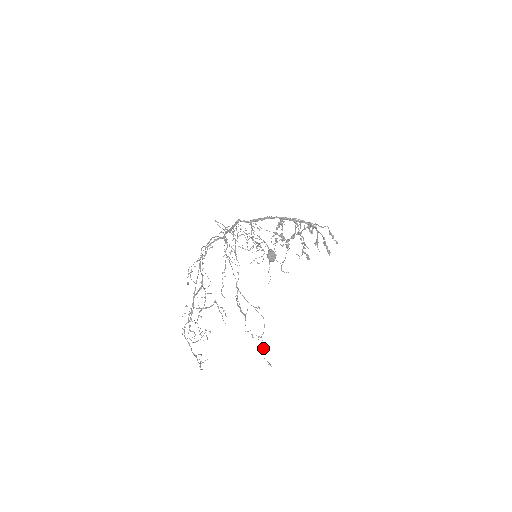
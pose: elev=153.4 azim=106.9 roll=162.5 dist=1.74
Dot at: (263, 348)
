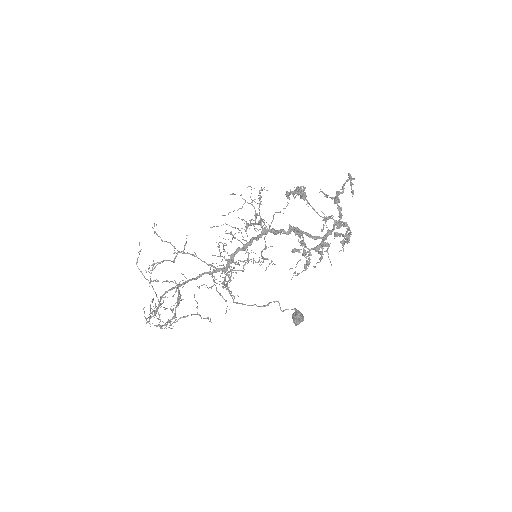
Dot at: occluded
